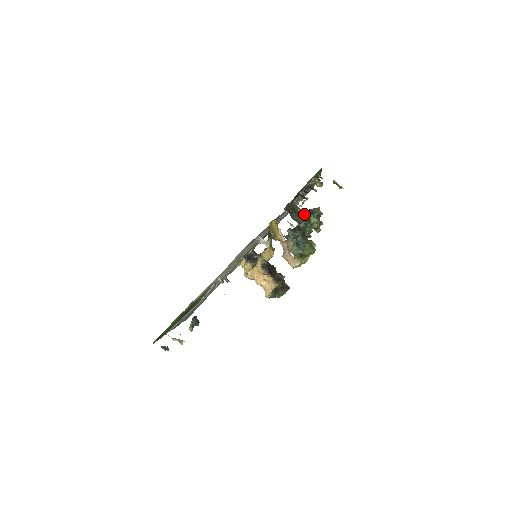
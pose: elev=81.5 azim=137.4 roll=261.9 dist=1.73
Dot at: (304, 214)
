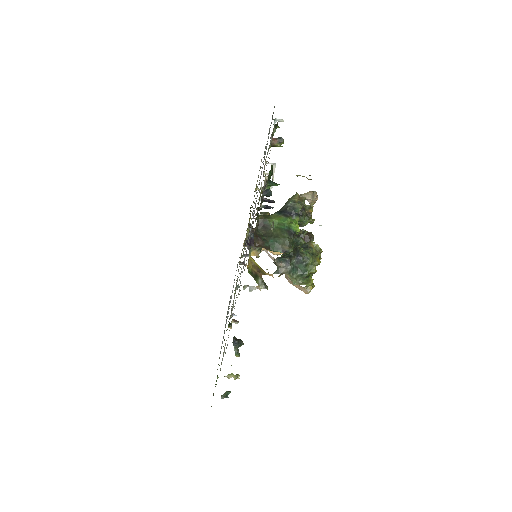
Dot at: (282, 227)
